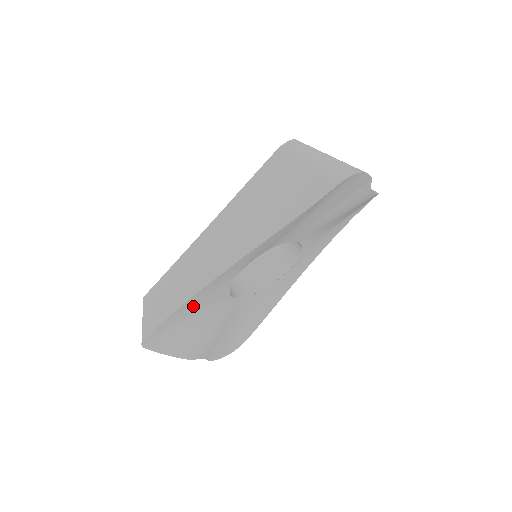
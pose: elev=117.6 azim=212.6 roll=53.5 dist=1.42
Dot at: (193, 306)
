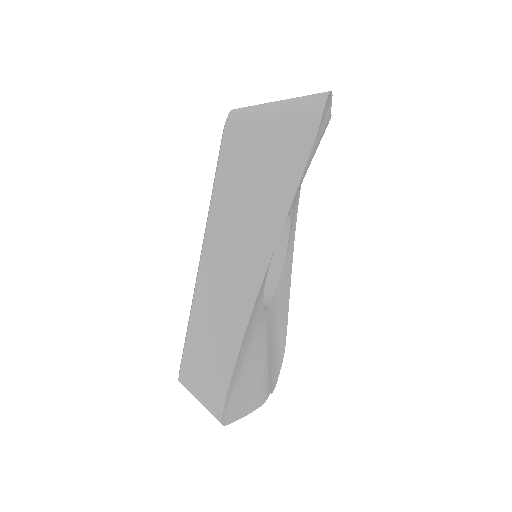
Dot at: (245, 344)
